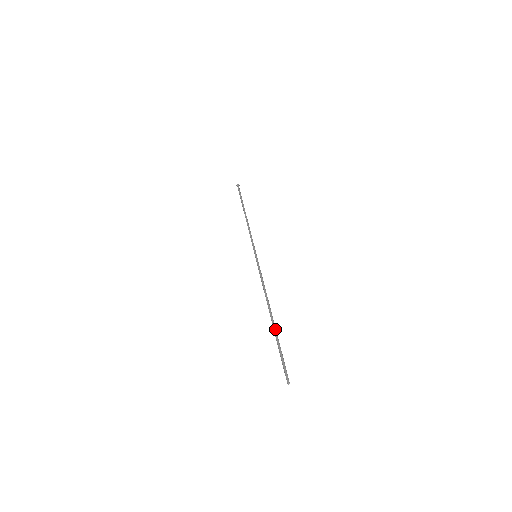
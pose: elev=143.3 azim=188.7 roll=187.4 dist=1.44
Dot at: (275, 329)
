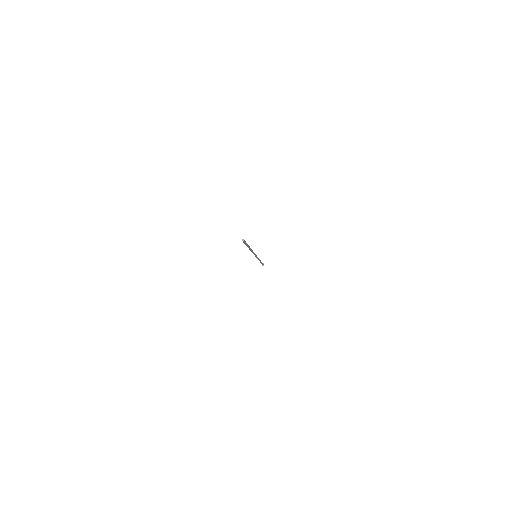
Dot at: occluded
